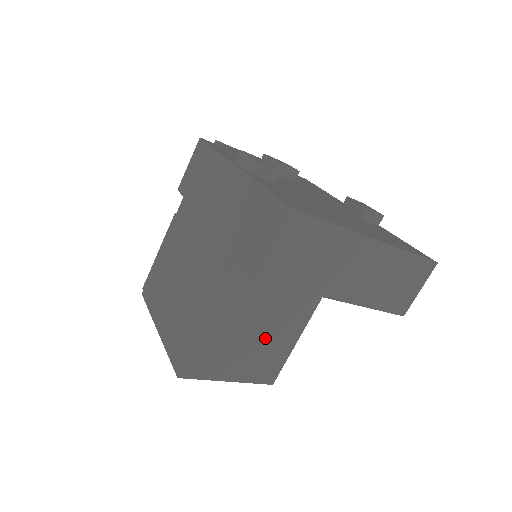
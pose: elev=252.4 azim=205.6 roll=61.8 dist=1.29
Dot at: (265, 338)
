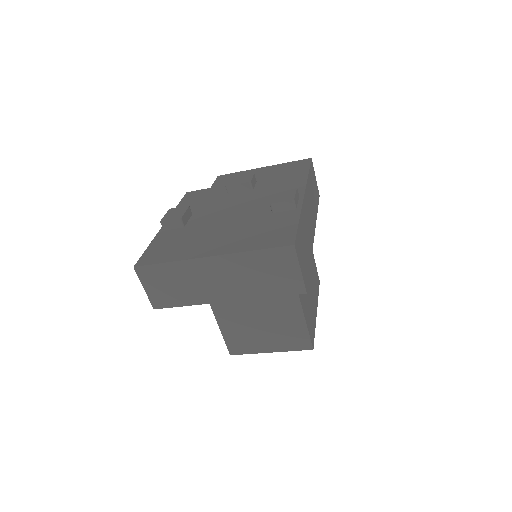
Dot at: (272, 319)
